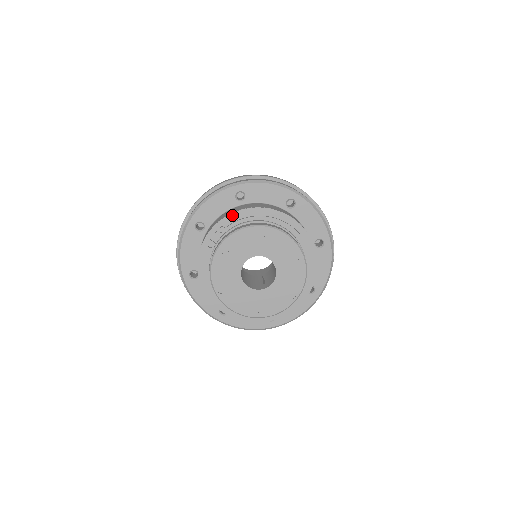
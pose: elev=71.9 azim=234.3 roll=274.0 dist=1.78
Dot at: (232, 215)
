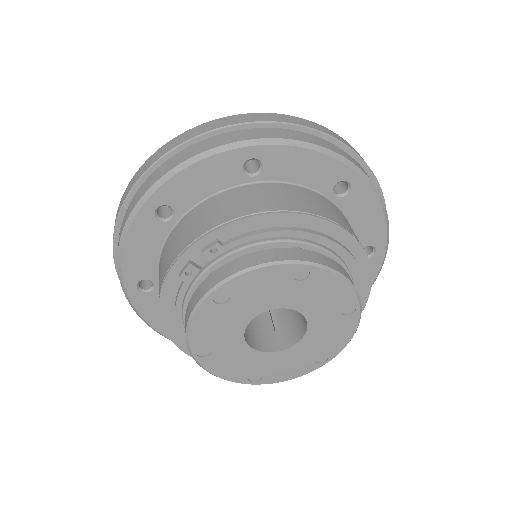
Dot at: (240, 222)
